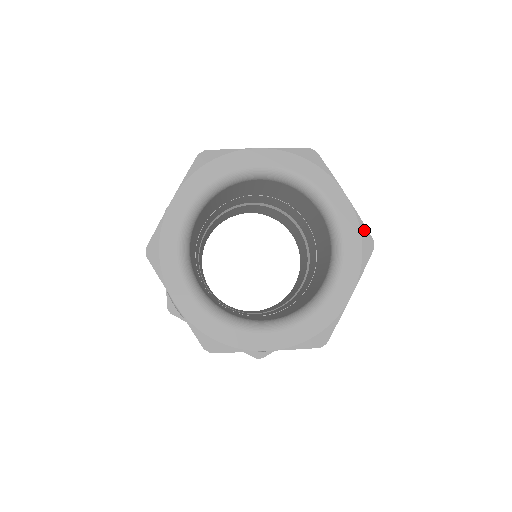
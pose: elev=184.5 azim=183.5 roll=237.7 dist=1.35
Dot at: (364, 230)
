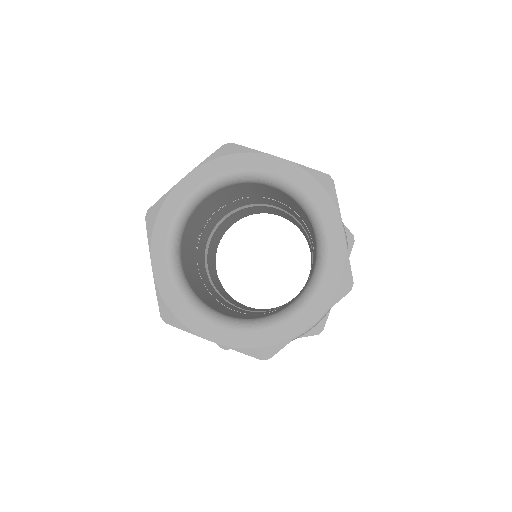
Dot at: (348, 270)
